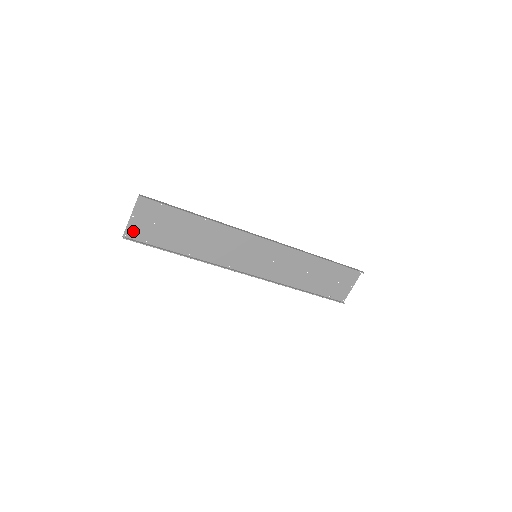
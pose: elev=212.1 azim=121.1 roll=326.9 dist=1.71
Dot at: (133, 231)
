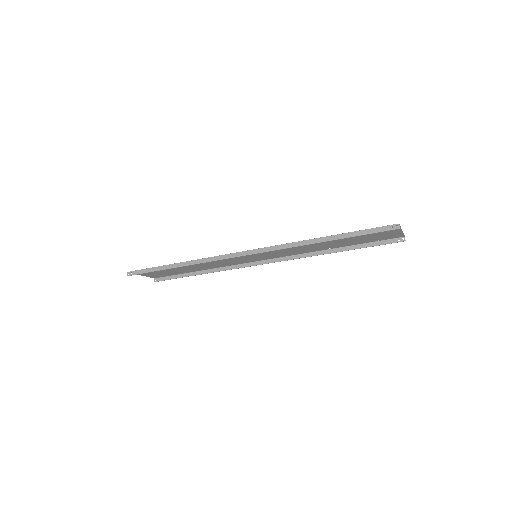
Dot at: (155, 276)
